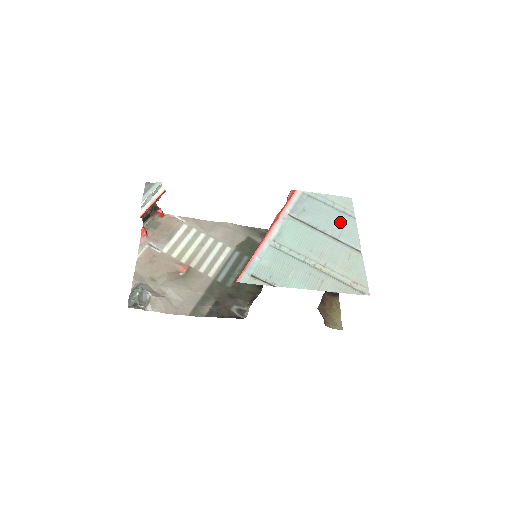
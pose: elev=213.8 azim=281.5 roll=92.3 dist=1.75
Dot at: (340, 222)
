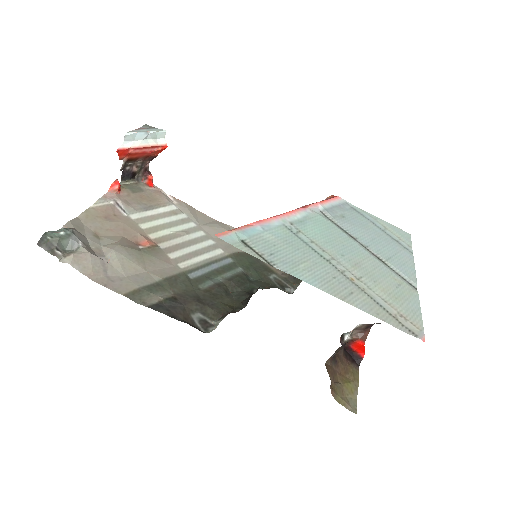
Dot at: (391, 247)
